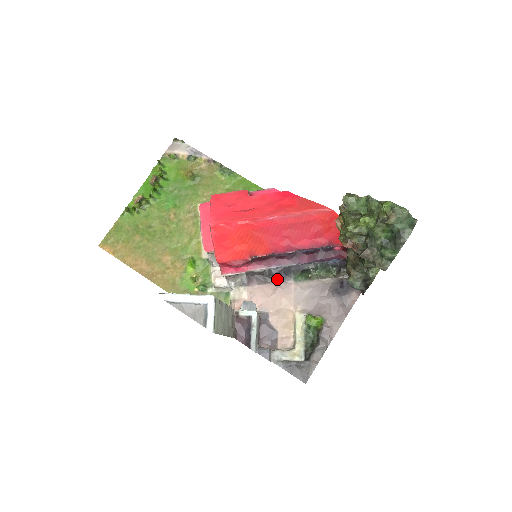
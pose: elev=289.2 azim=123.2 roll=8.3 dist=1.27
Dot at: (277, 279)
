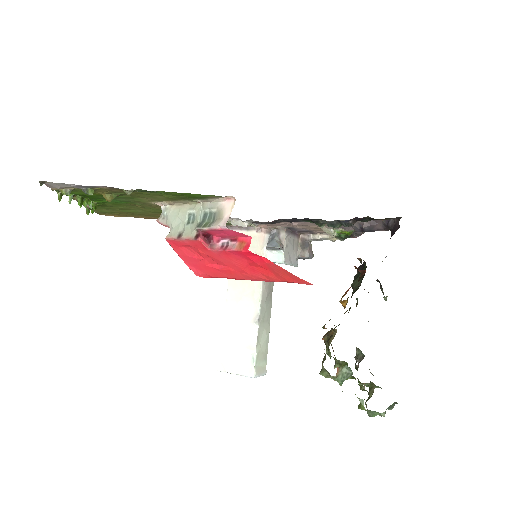
Dot at: occluded
